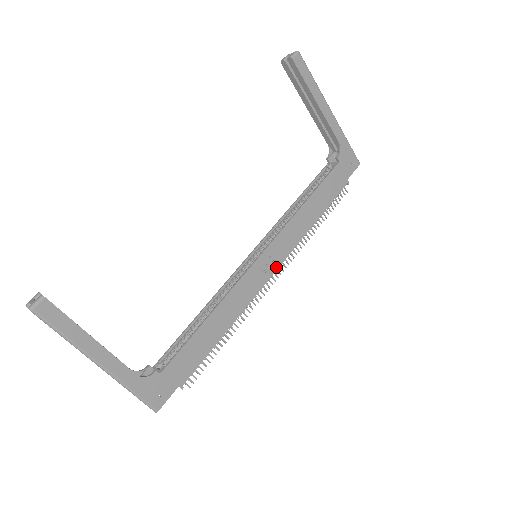
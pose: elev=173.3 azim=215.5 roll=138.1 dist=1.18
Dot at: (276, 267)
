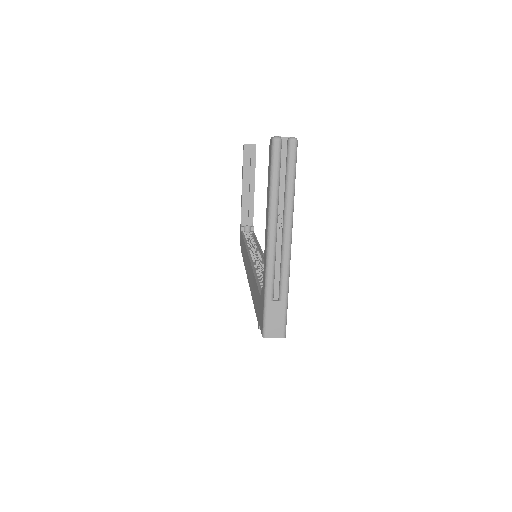
Dot at: occluded
